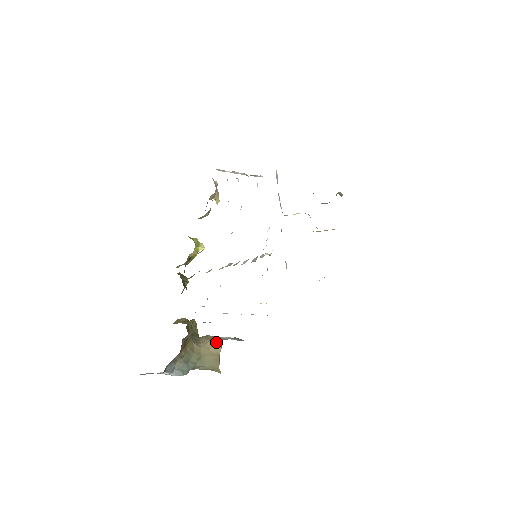
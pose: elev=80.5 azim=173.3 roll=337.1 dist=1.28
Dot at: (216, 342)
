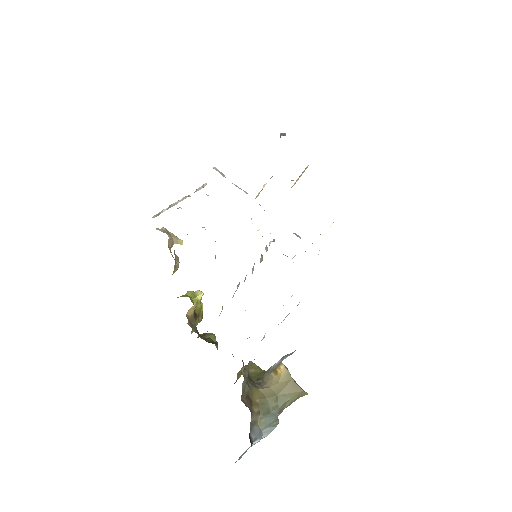
Dot at: (279, 369)
